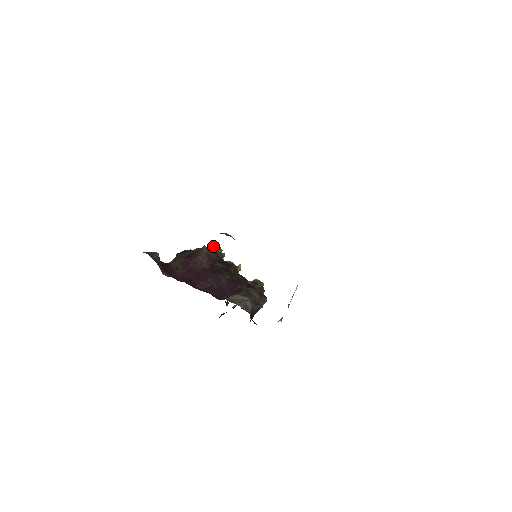
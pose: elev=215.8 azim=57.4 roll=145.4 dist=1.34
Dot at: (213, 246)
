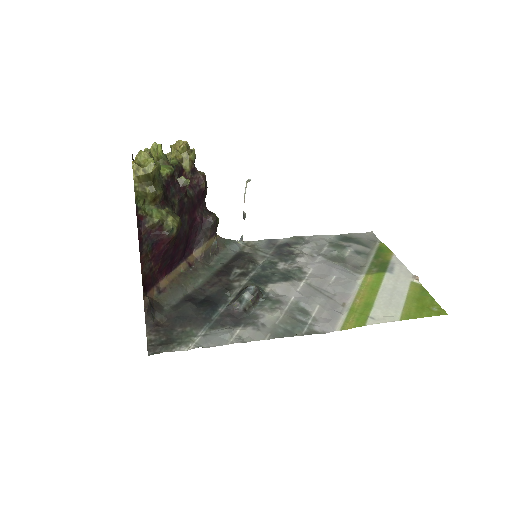
Dot at: (153, 179)
